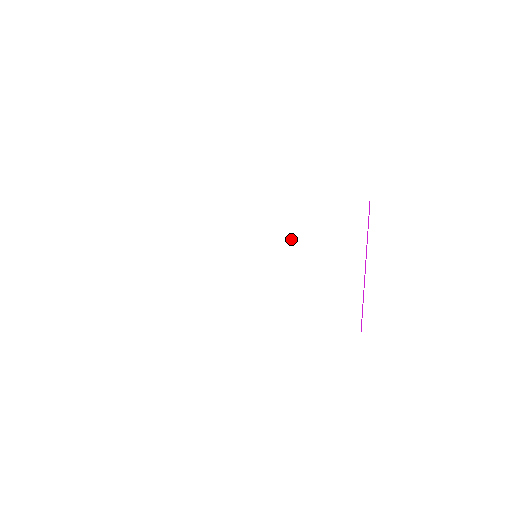
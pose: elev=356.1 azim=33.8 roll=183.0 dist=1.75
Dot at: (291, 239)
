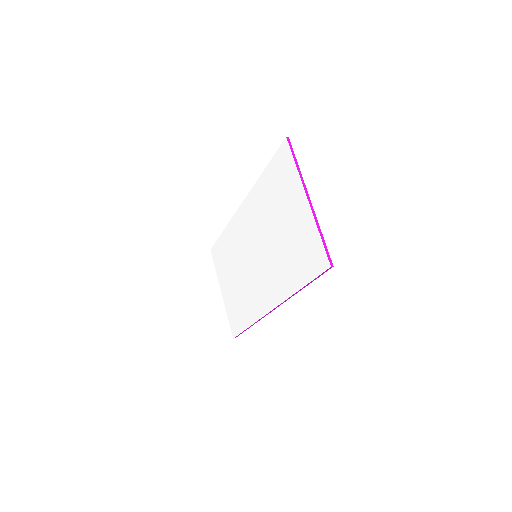
Dot at: (264, 220)
